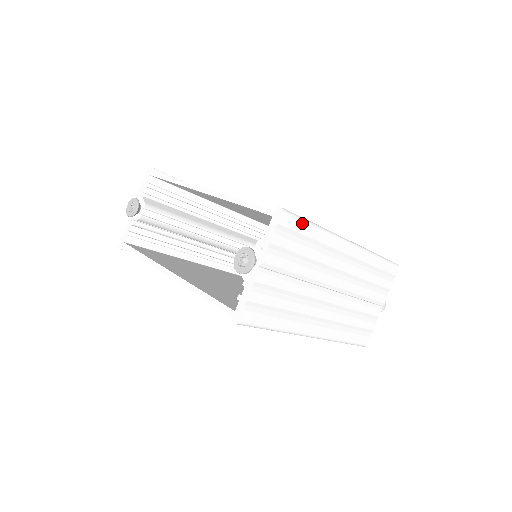
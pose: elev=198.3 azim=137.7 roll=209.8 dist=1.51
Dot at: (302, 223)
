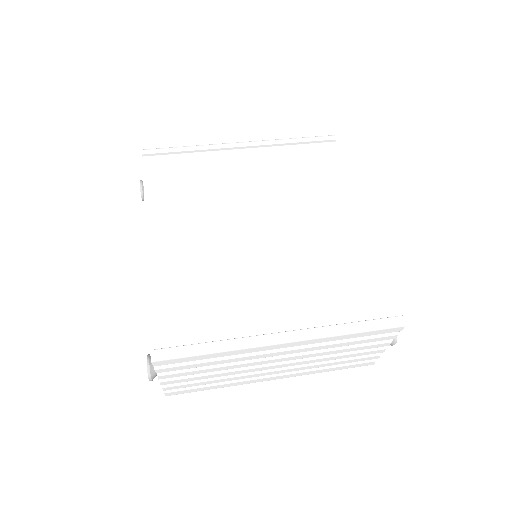
Dot at: (186, 357)
